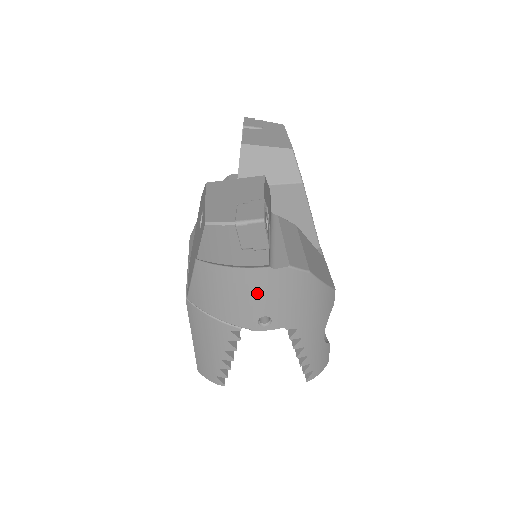
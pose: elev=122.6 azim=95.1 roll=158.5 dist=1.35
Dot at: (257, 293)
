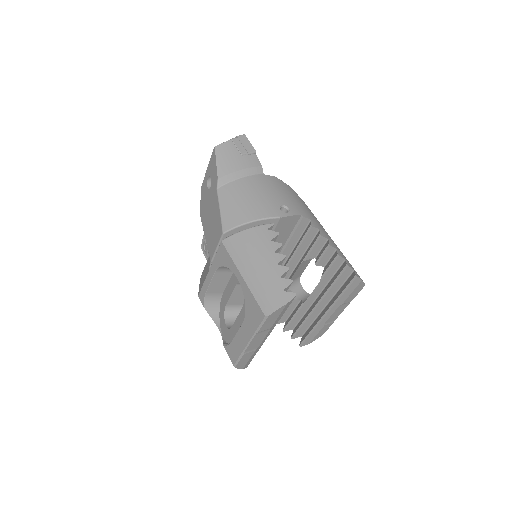
Dot at: (267, 190)
